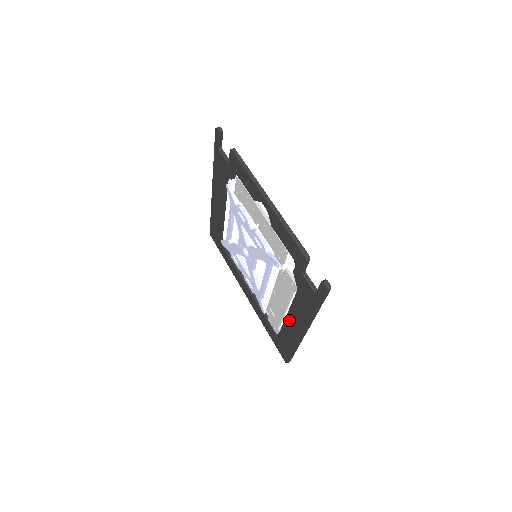
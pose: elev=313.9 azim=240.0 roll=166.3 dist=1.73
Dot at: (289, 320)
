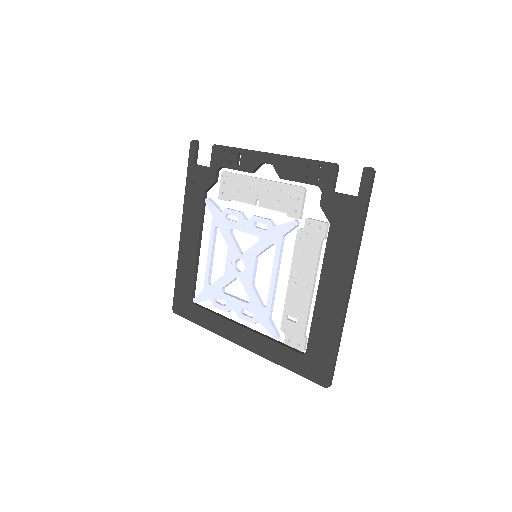
Dot at: (323, 292)
